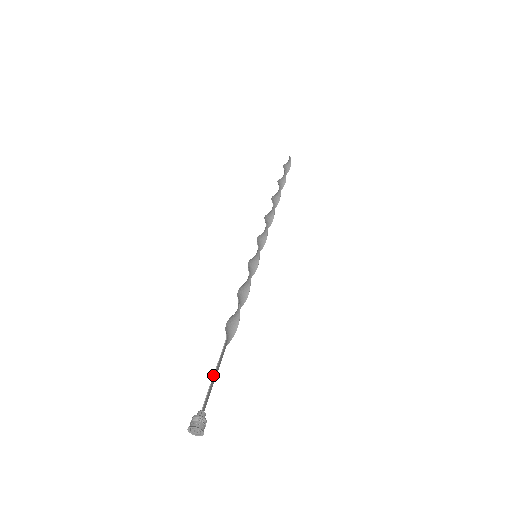
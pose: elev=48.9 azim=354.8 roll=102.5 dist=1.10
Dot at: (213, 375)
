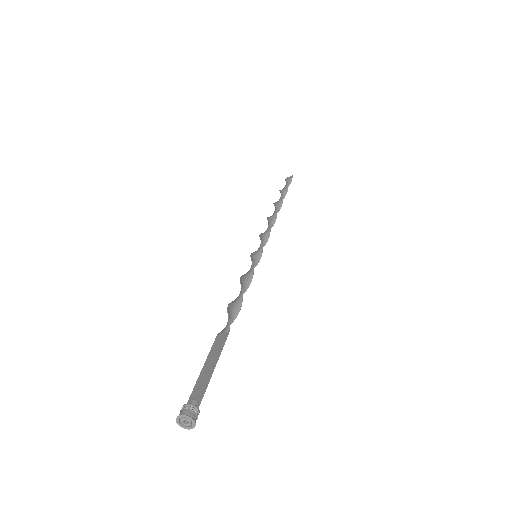
Dot at: occluded
